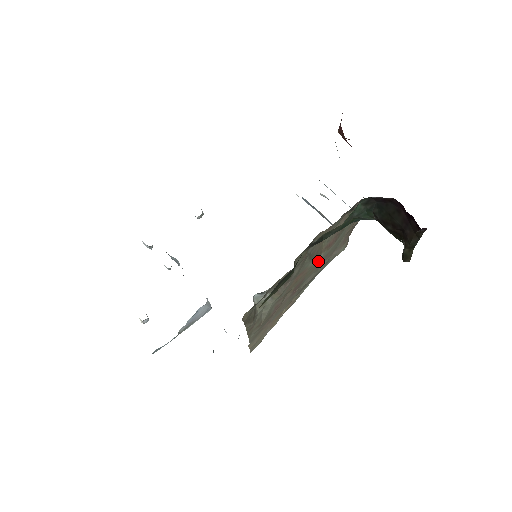
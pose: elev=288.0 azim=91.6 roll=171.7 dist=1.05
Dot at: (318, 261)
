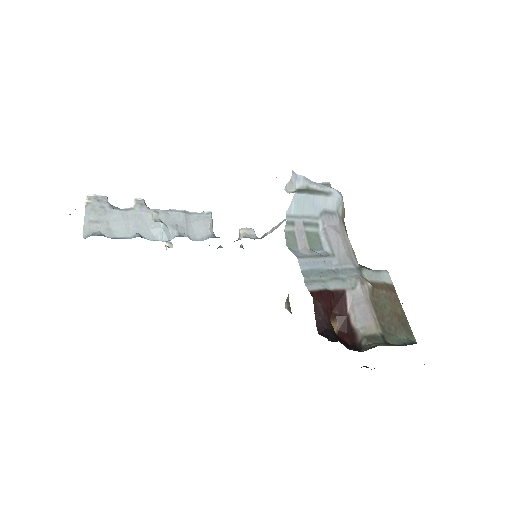
Dot at: occluded
